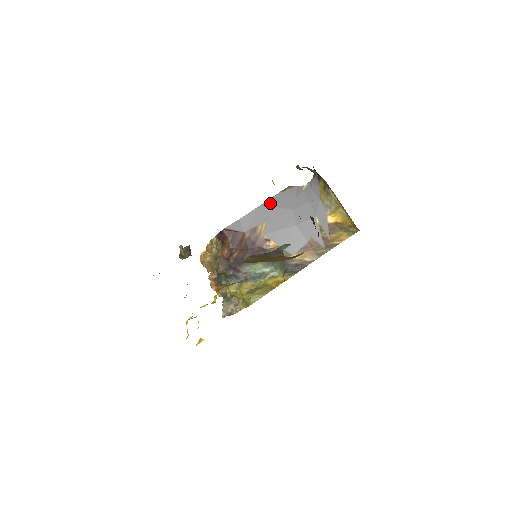
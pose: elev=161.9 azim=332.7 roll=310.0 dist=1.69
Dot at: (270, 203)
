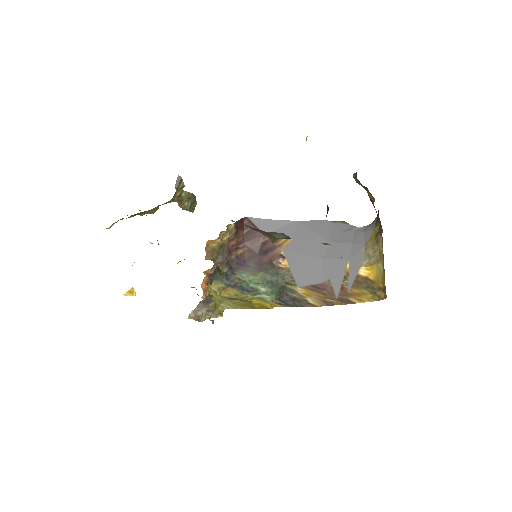
Dot at: (311, 224)
